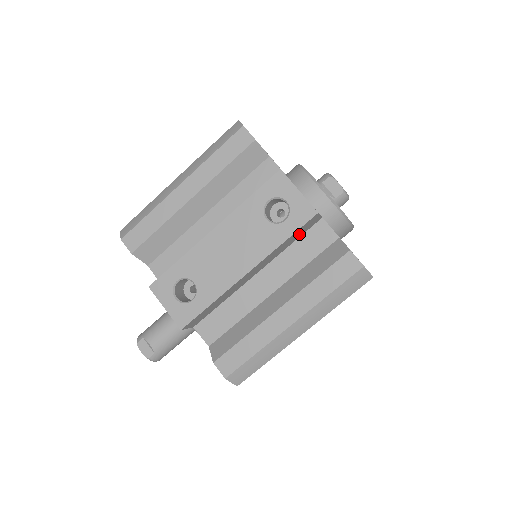
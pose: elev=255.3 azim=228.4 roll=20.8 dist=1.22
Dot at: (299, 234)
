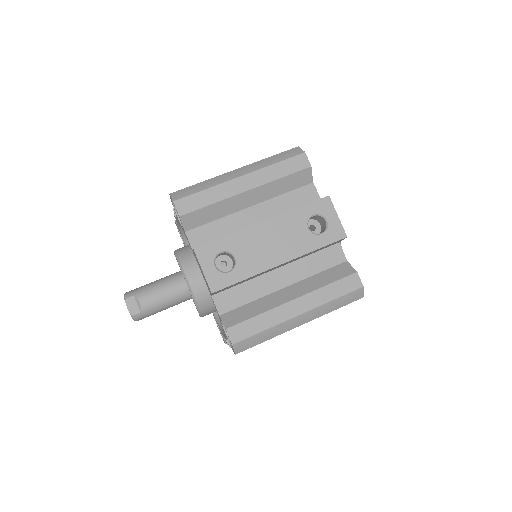
Dot at: (323, 248)
